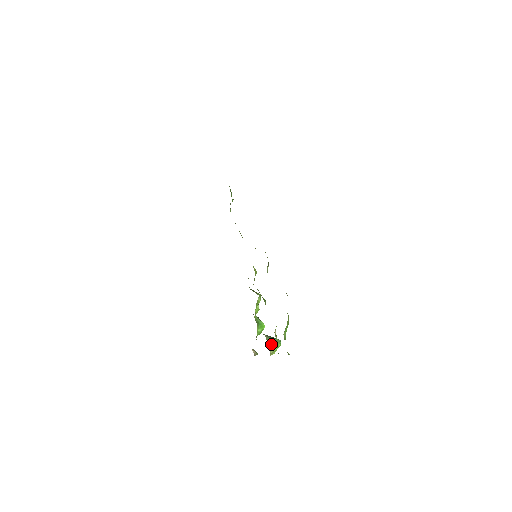
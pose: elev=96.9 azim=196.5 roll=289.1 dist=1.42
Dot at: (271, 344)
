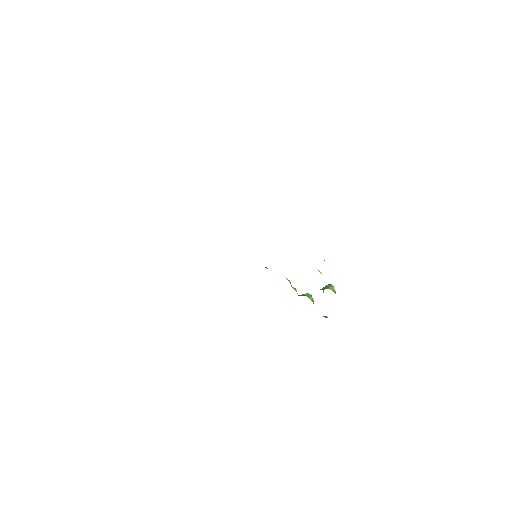
Dot at: (327, 288)
